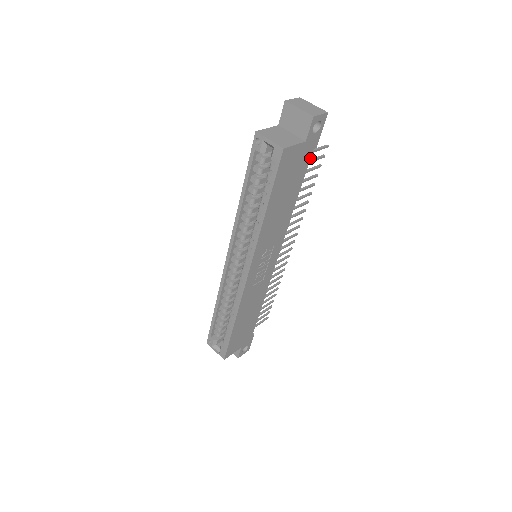
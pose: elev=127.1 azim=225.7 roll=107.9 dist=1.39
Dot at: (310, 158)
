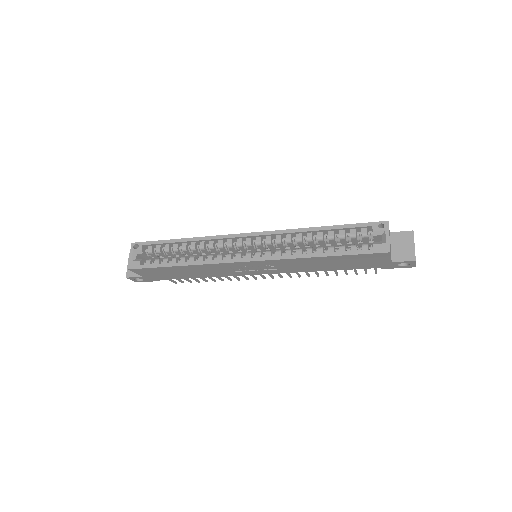
Dot at: occluded
